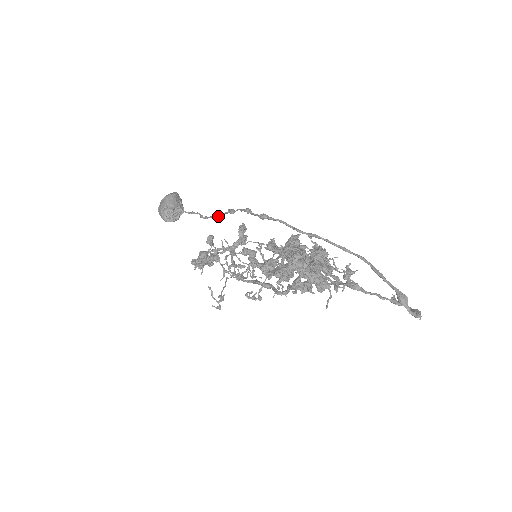
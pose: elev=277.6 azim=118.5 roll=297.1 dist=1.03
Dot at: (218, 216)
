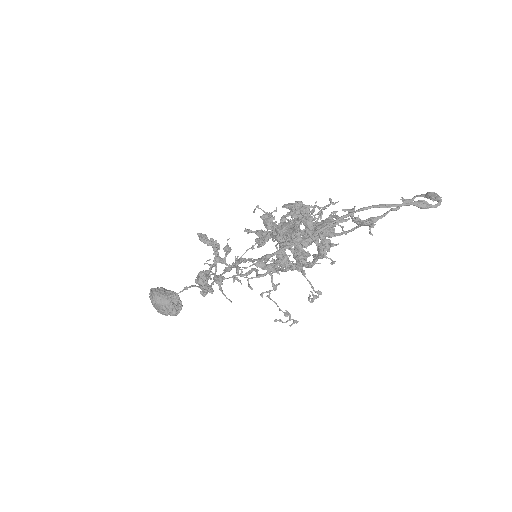
Dot at: occluded
